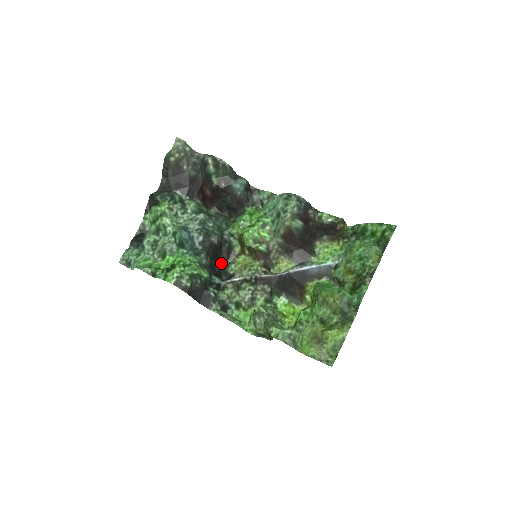
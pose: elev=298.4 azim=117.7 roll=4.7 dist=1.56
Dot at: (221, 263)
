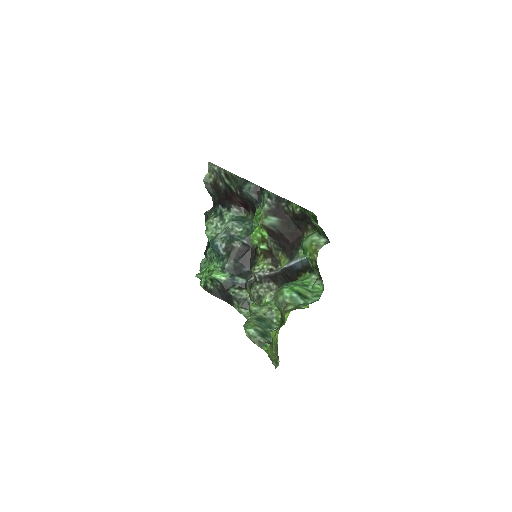
Dot at: (250, 264)
